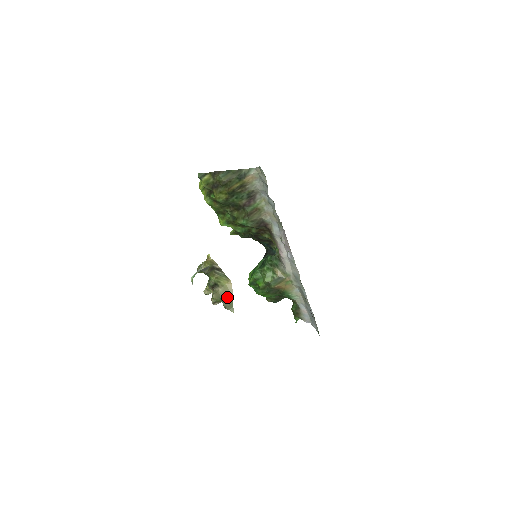
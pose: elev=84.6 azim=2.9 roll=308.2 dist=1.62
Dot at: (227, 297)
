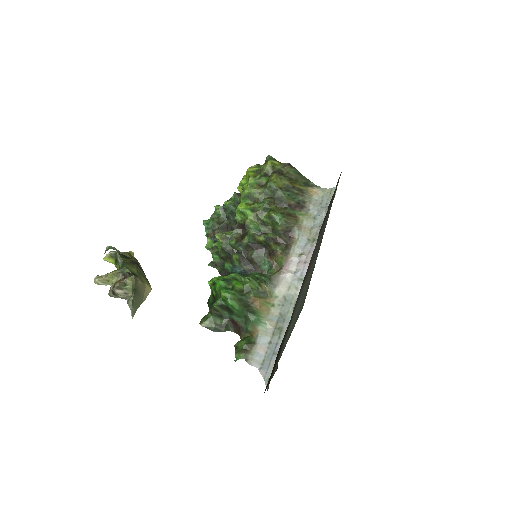
Dot at: (140, 295)
